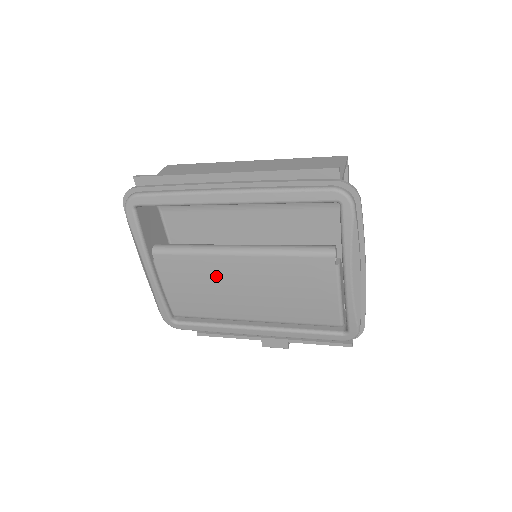
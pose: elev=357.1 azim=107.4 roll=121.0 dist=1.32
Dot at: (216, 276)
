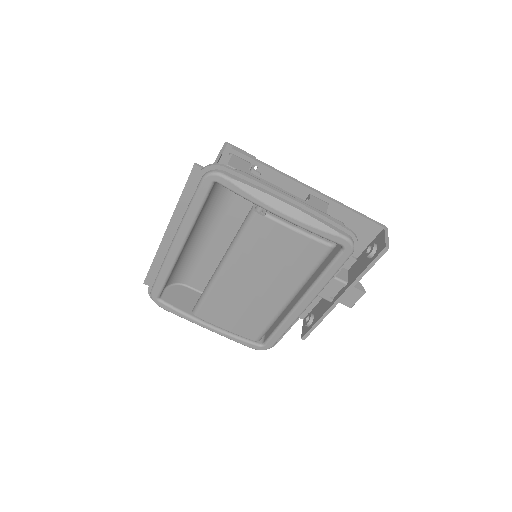
Dot at: (233, 294)
